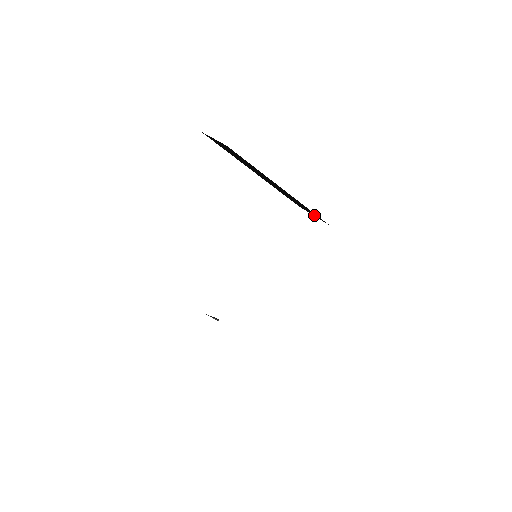
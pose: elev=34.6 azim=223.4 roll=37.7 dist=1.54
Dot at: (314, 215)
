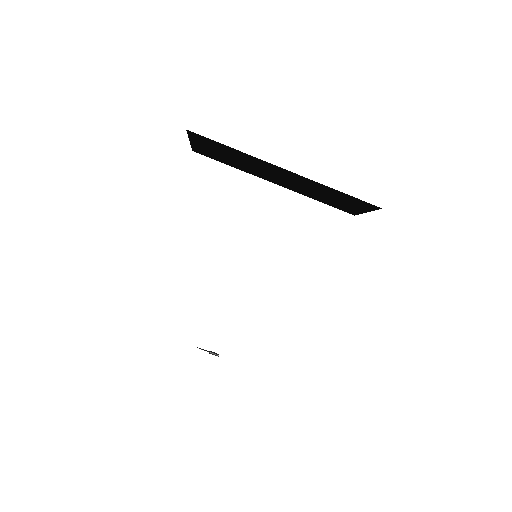
Dot at: (362, 209)
